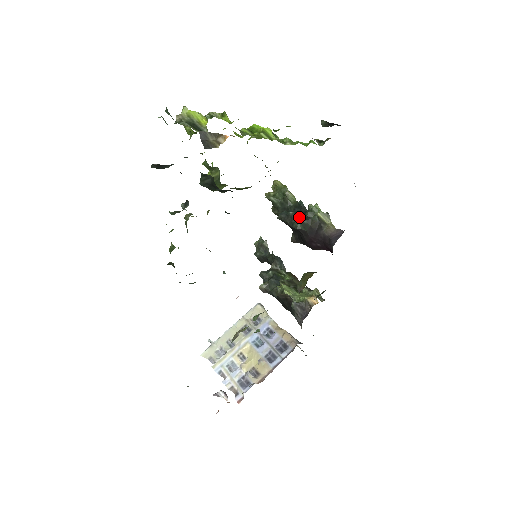
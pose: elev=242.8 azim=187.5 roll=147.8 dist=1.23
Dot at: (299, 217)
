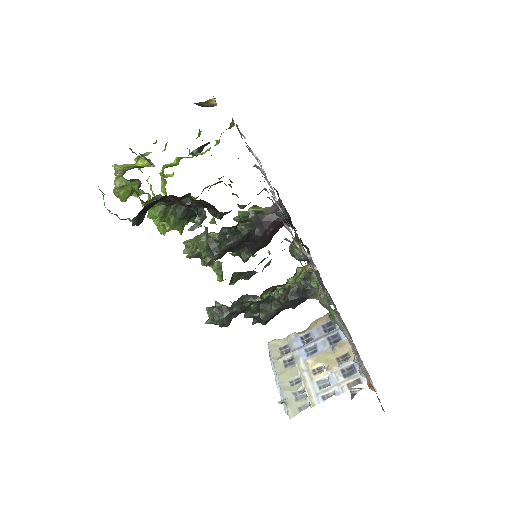
Dot at: (241, 224)
